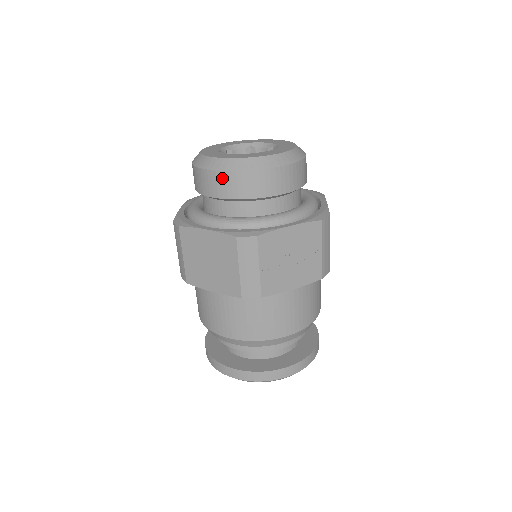
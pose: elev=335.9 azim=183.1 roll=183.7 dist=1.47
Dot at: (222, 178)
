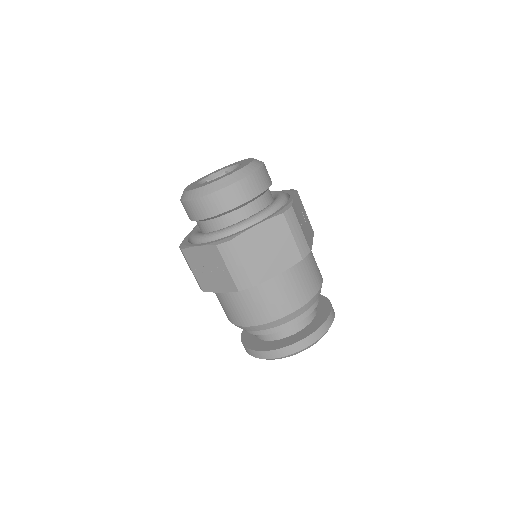
Dot at: (242, 185)
